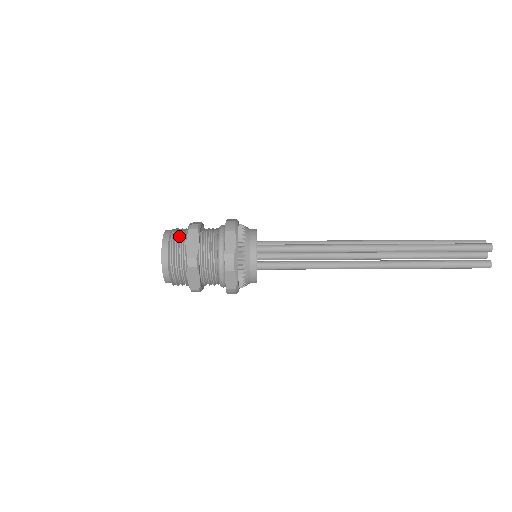
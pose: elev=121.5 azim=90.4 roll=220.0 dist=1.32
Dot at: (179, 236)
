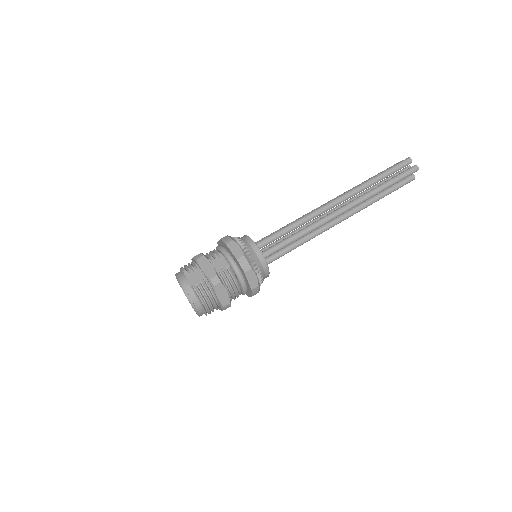
Dot at: (205, 291)
